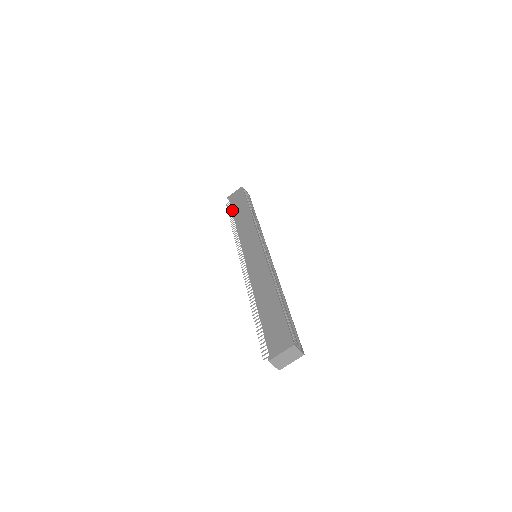
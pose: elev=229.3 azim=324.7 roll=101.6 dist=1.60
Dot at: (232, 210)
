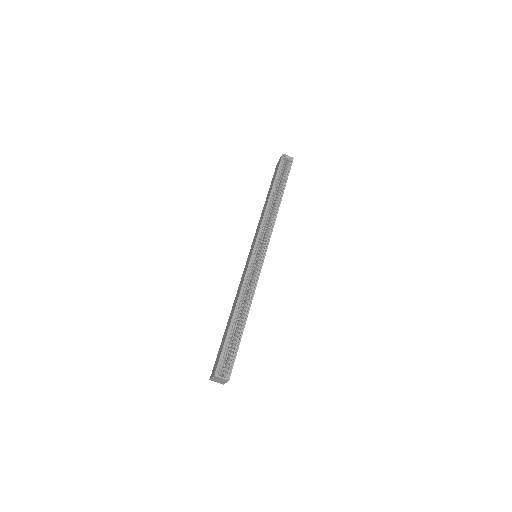
Dot at: occluded
